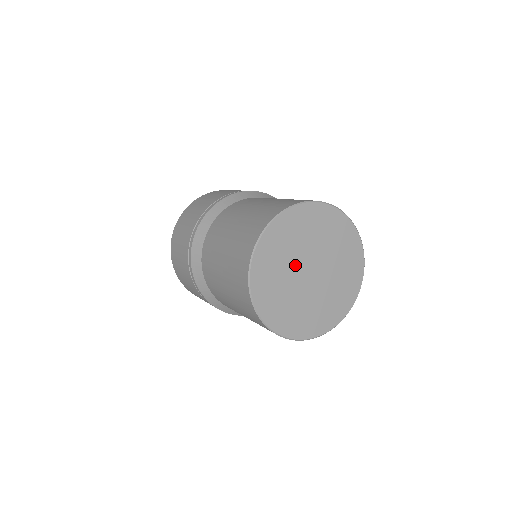
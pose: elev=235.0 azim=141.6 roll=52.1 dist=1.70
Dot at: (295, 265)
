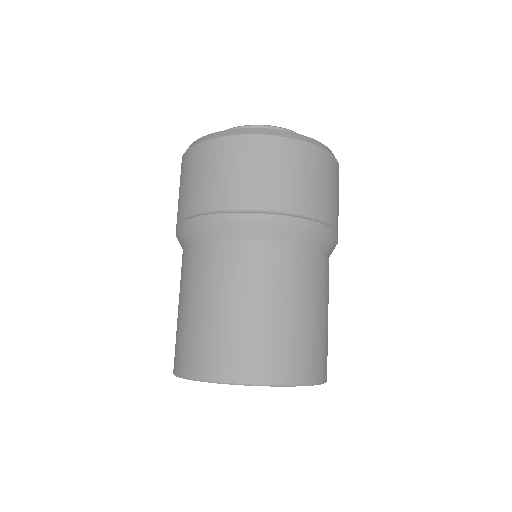
Dot at: occluded
